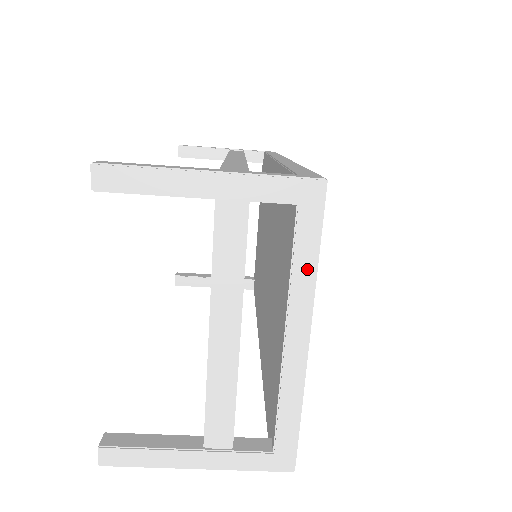
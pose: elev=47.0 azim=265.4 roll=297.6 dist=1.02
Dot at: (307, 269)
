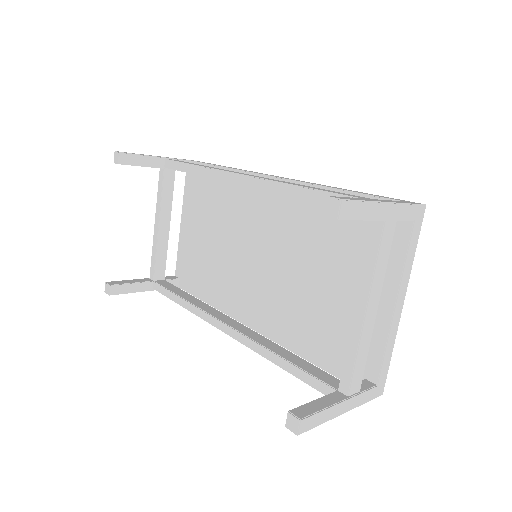
Dot at: (411, 260)
